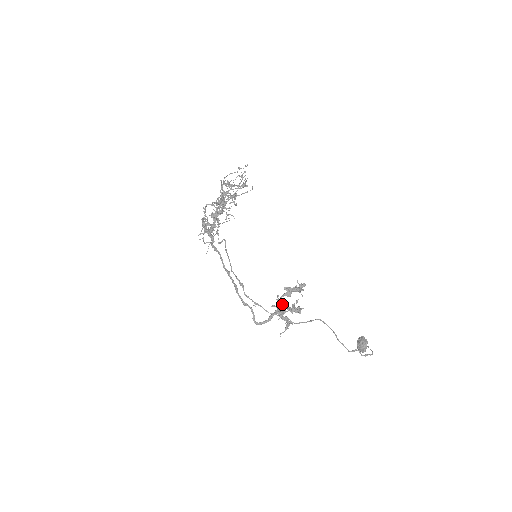
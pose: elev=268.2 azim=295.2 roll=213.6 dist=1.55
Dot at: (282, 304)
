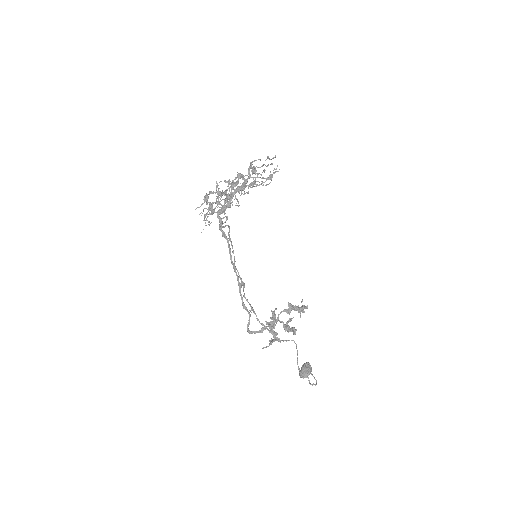
Dot at: (275, 317)
